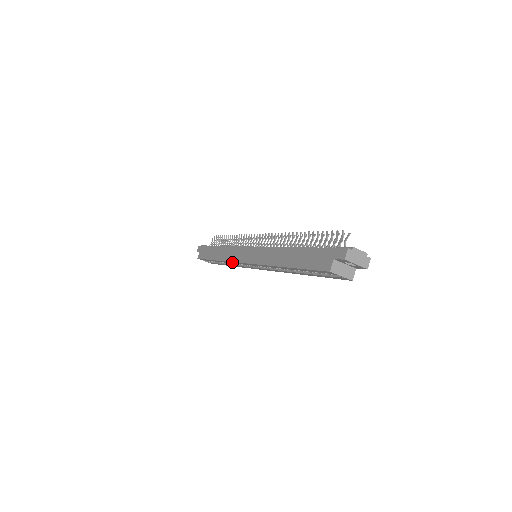
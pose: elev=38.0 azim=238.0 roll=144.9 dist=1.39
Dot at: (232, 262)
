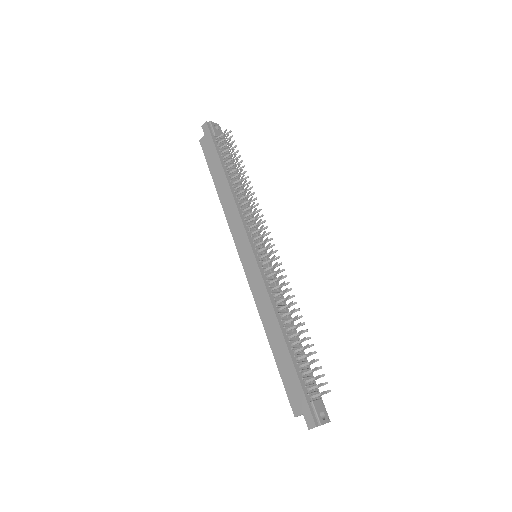
Dot at: (231, 231)
